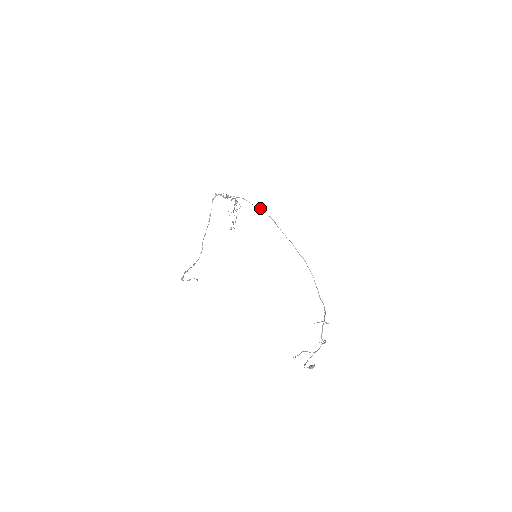
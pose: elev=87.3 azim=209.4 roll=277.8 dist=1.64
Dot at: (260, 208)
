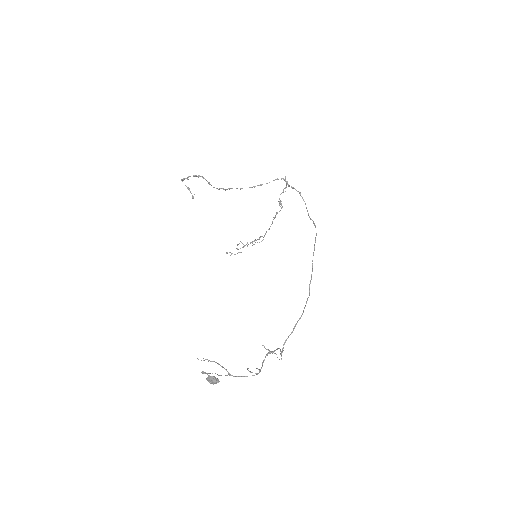
Dot at: occluded
